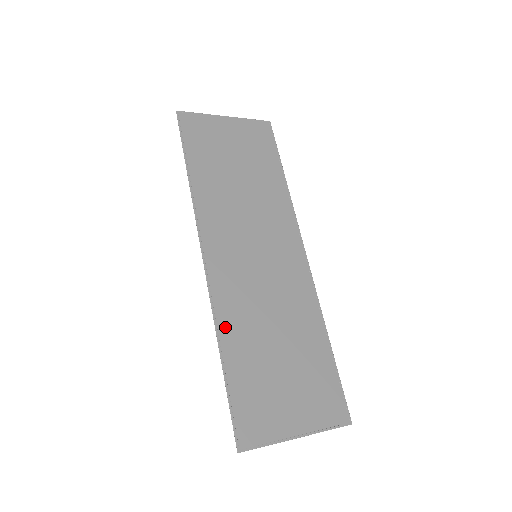
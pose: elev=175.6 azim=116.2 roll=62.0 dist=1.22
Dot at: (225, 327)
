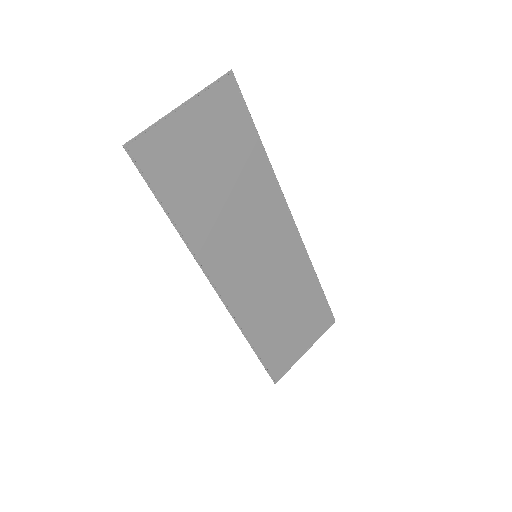
Dot at: (249, 329)
